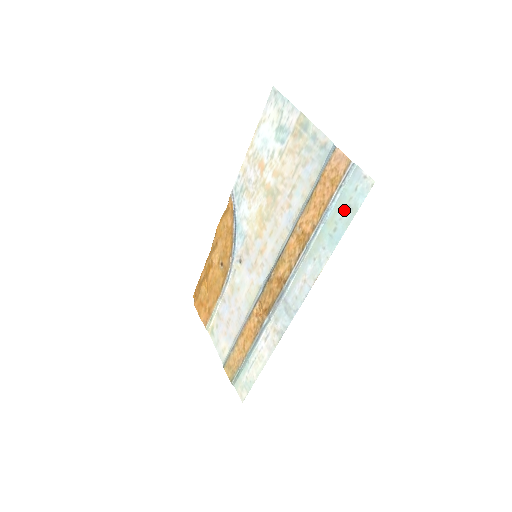
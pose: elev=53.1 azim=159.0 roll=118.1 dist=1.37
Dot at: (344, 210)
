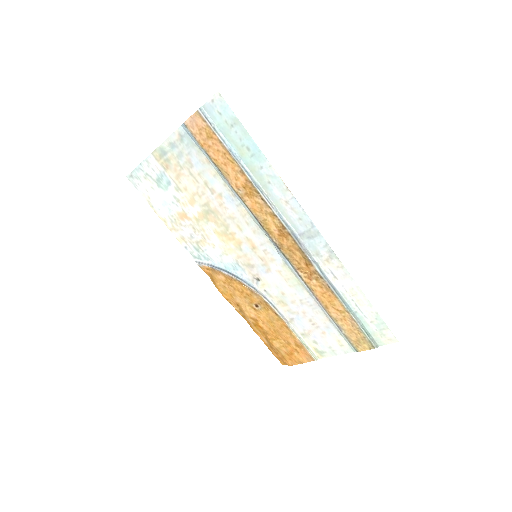
Dot at: (234, 133)
